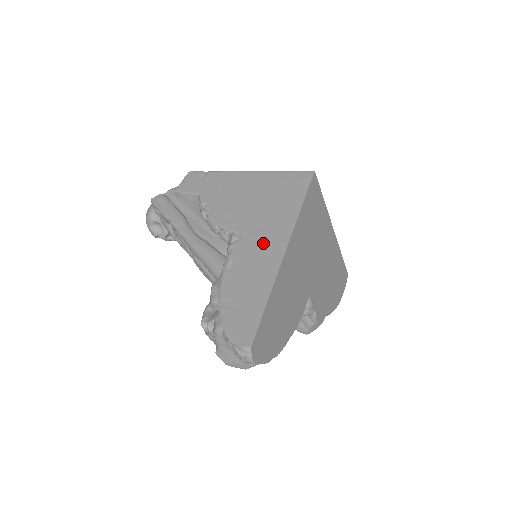
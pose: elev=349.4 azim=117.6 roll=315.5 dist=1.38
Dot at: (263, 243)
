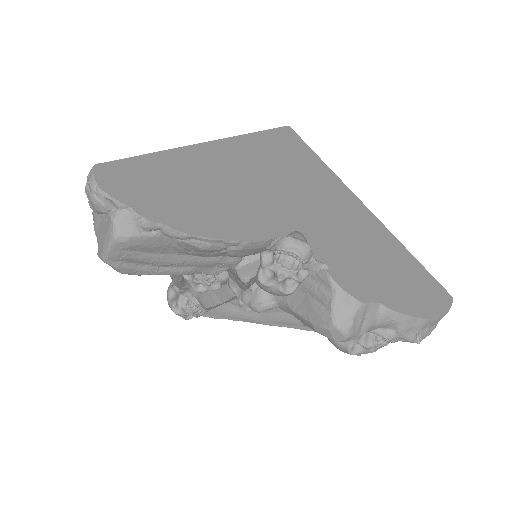
Dot at: occluded
